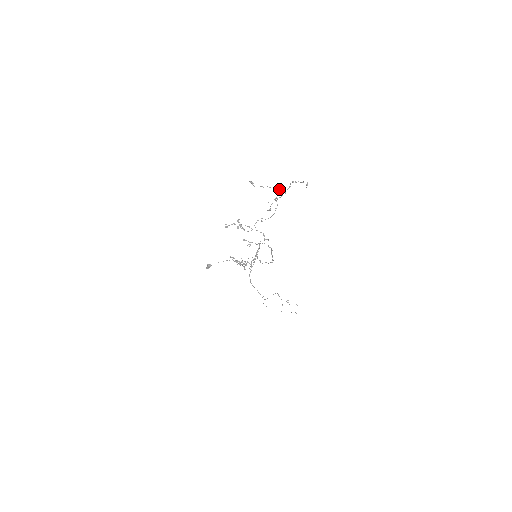
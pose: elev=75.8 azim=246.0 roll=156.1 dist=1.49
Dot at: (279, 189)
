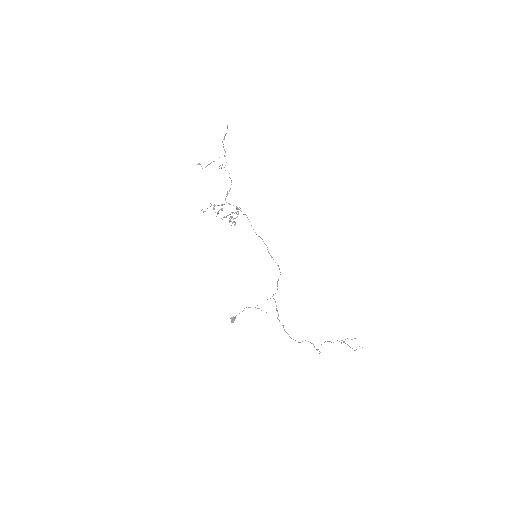
Dot at: occluded
